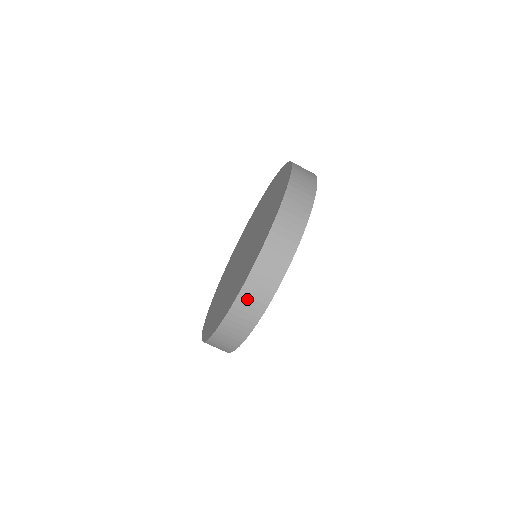
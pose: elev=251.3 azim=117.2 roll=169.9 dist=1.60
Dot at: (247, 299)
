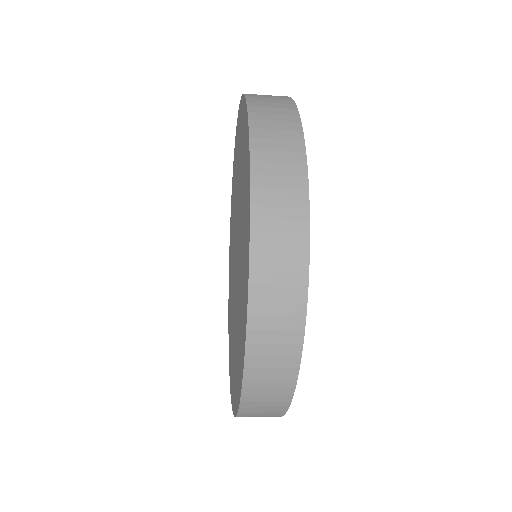
Dot at: (254, 409)
